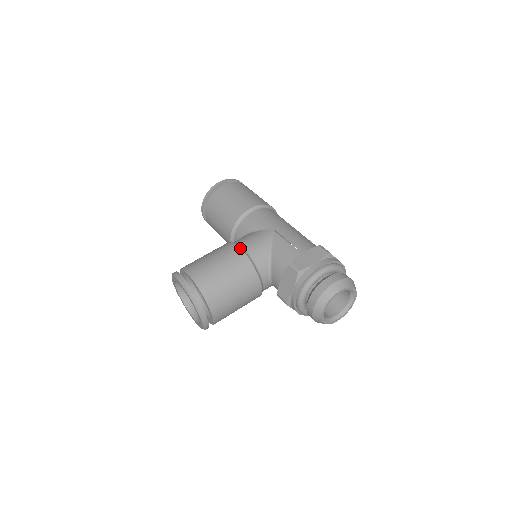
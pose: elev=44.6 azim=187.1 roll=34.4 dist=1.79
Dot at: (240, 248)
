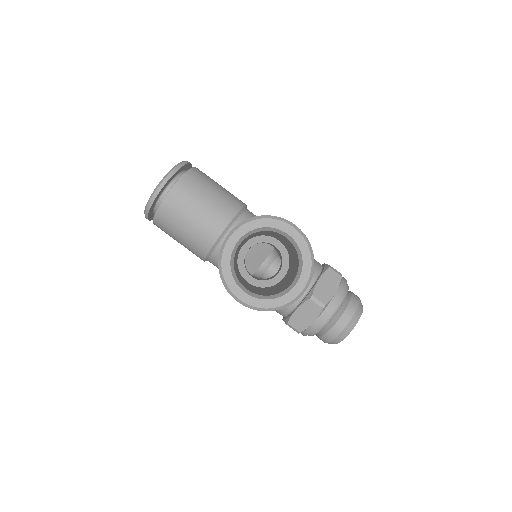
Dot at: occluded
